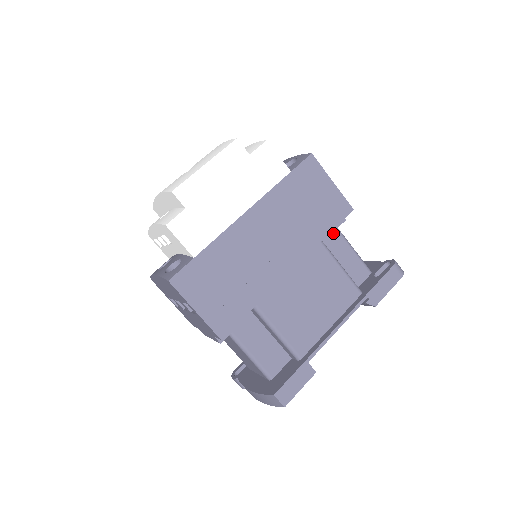
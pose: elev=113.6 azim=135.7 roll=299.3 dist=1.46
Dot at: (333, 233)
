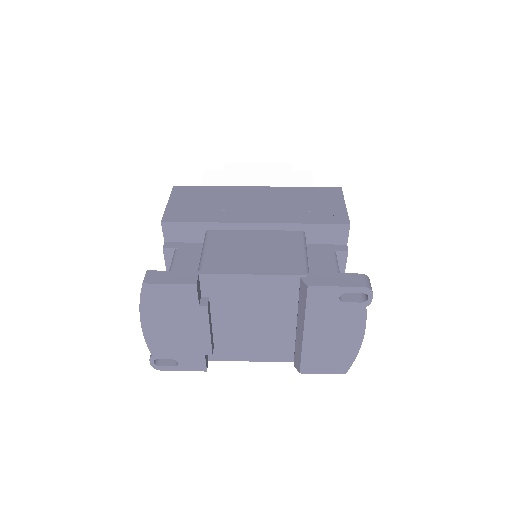
Dot at: (327, 251)
